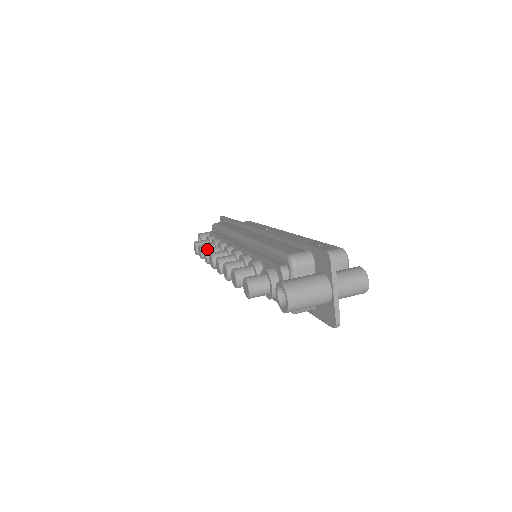
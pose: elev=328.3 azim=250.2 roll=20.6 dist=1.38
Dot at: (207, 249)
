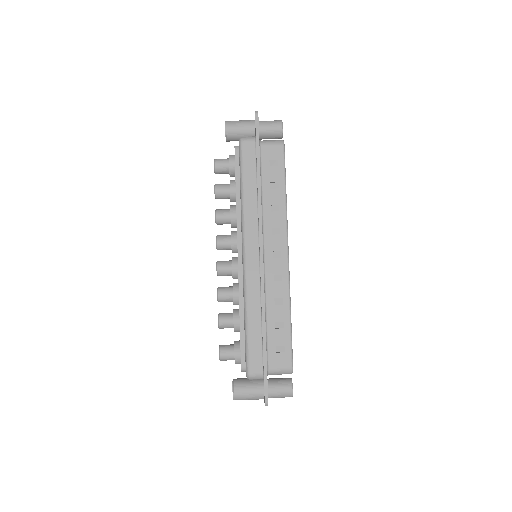
Dot at: (217, 219)
